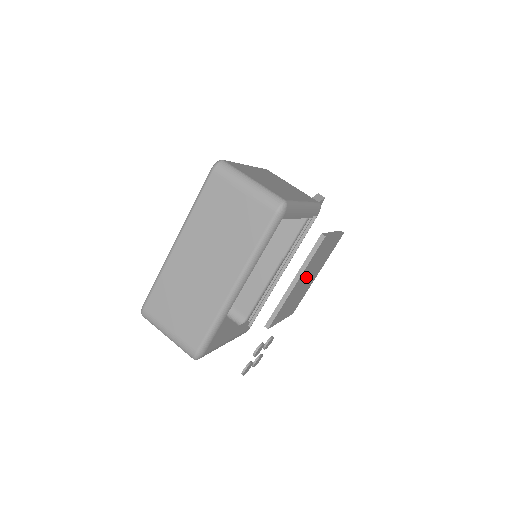
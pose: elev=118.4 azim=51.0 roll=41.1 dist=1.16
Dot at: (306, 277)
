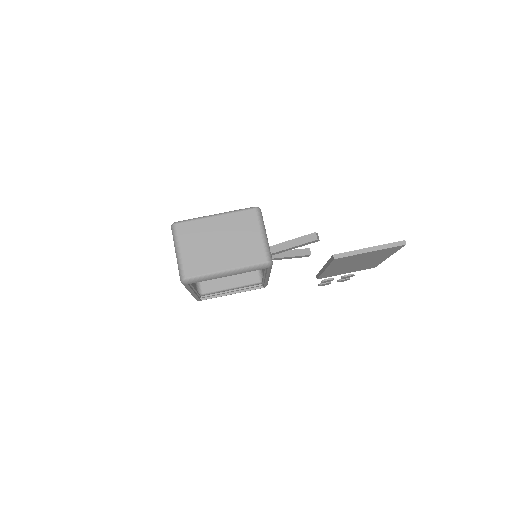
Dot at: (349, 264)
